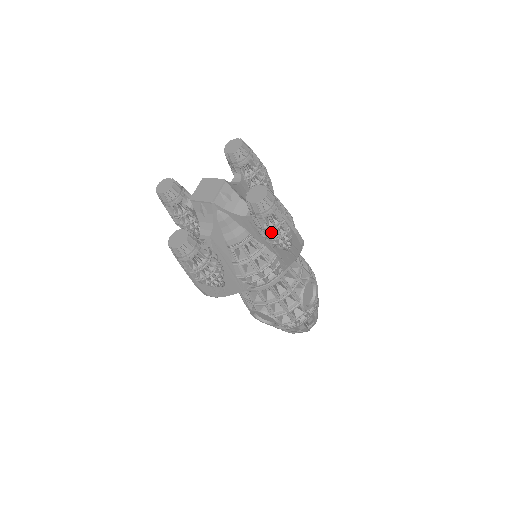
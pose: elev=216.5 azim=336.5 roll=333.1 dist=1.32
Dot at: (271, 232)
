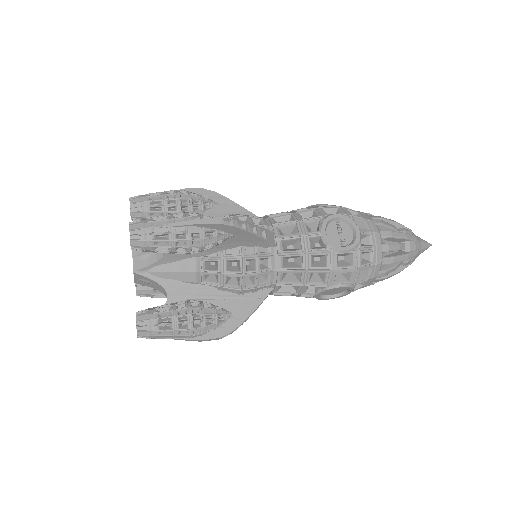
Dot at: occluded
